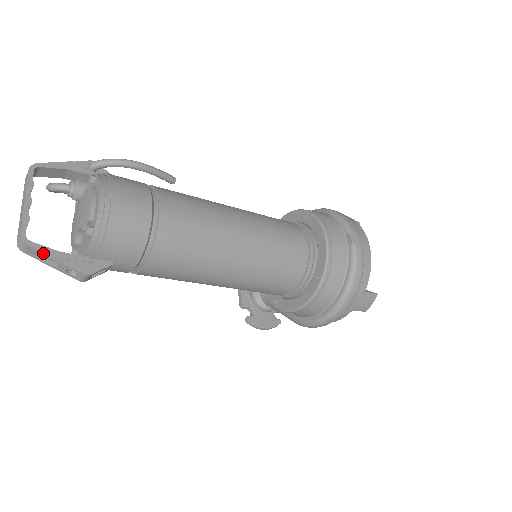
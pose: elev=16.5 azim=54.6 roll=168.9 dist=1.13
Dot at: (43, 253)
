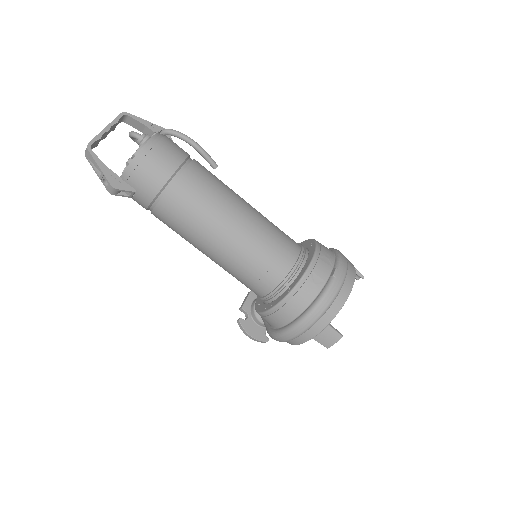
Dot at: (95, 160)
